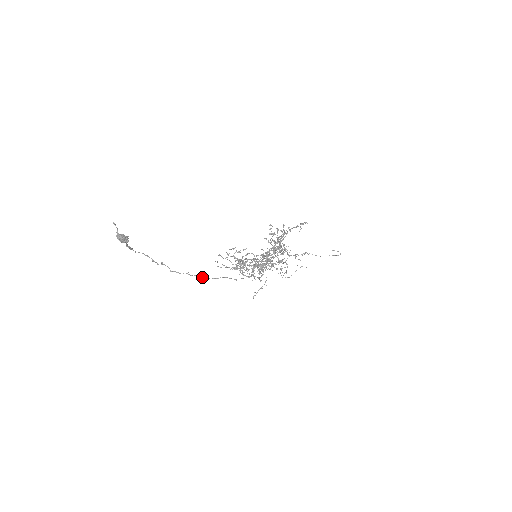
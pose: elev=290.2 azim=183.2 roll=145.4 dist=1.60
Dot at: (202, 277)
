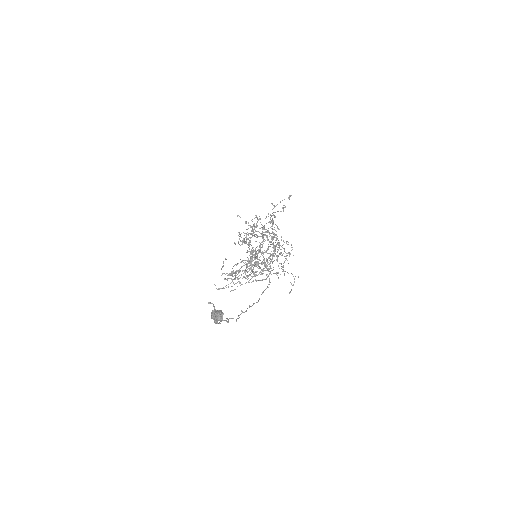
Dot at: (250, 306)
